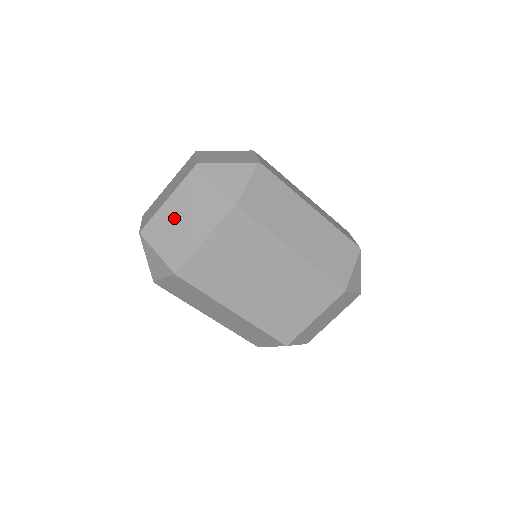
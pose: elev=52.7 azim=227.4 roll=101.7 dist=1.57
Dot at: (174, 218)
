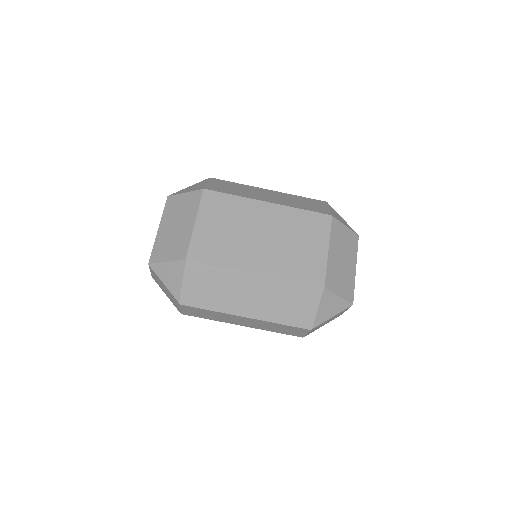
Dot at: (168, 232)
